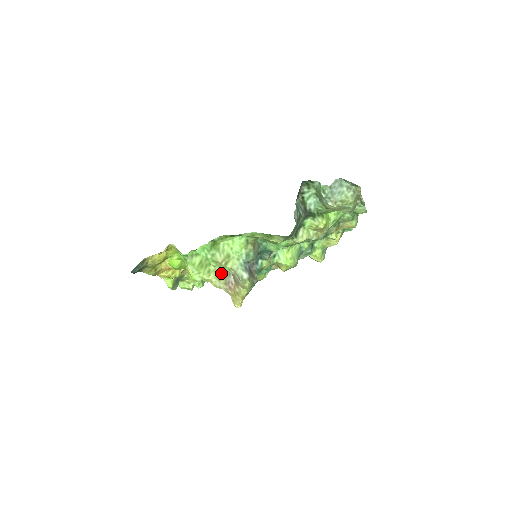
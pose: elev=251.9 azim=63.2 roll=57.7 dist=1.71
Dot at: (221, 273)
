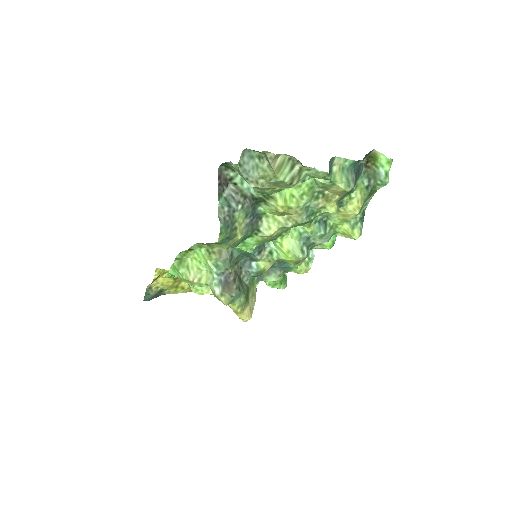
Dot at: occluded
